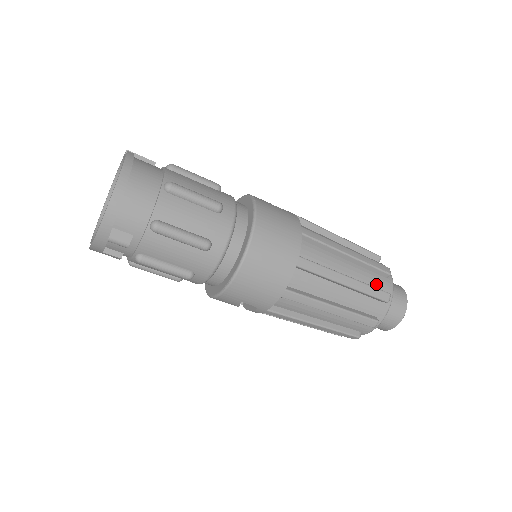
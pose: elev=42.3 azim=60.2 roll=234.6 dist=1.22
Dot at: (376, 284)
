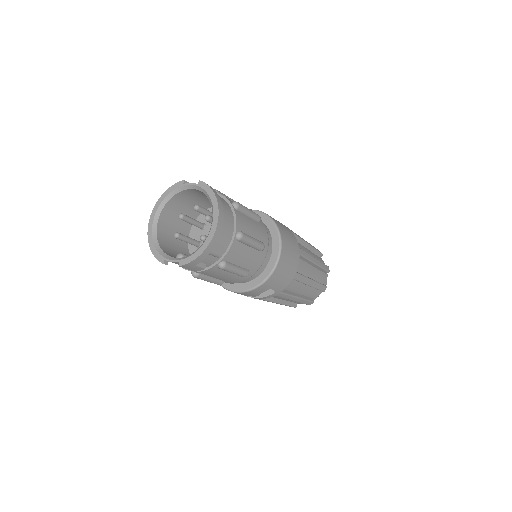
Dot at: occluded
